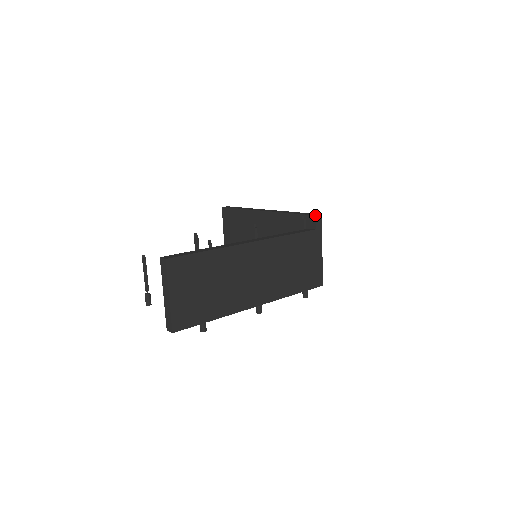
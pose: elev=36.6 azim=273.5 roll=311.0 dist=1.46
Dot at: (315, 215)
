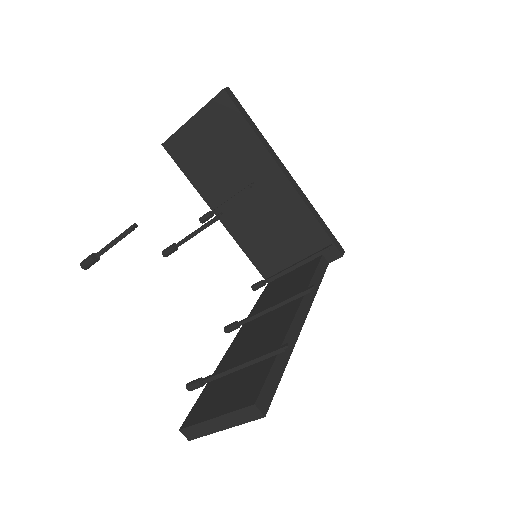
Dot at: occluded
